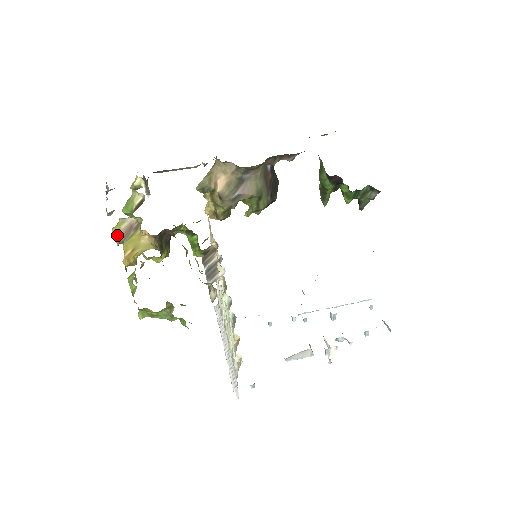
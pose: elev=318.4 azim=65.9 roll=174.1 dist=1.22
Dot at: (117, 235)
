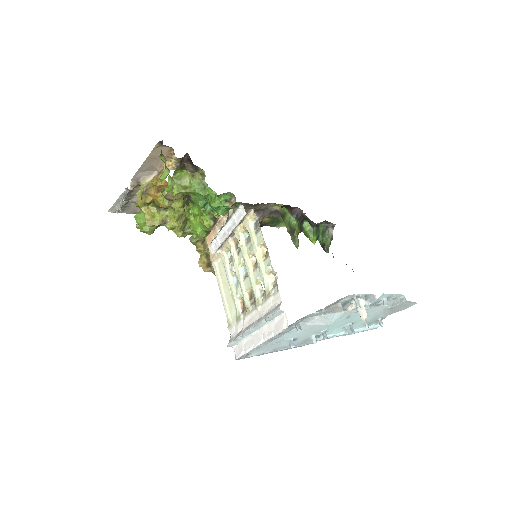
Dot at: (140, 191)
